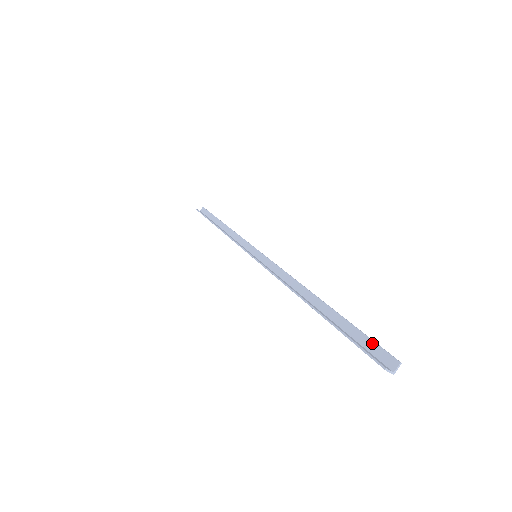
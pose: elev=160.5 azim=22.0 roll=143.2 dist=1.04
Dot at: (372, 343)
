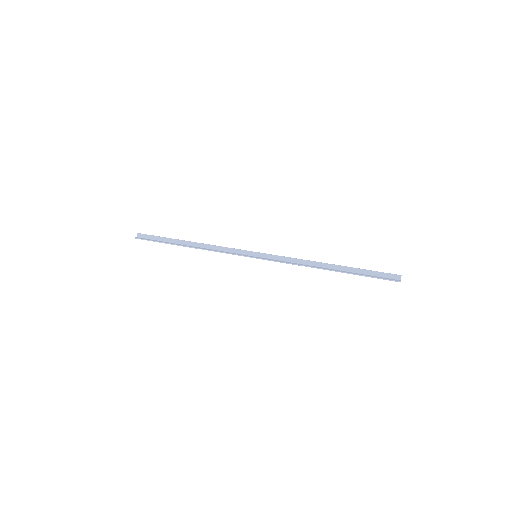
Dot at: (382, 273)
